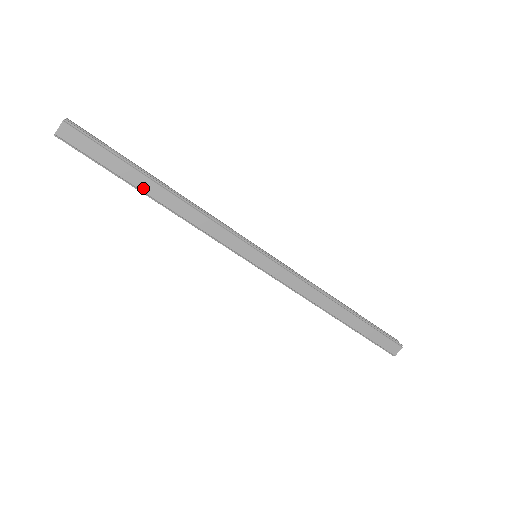
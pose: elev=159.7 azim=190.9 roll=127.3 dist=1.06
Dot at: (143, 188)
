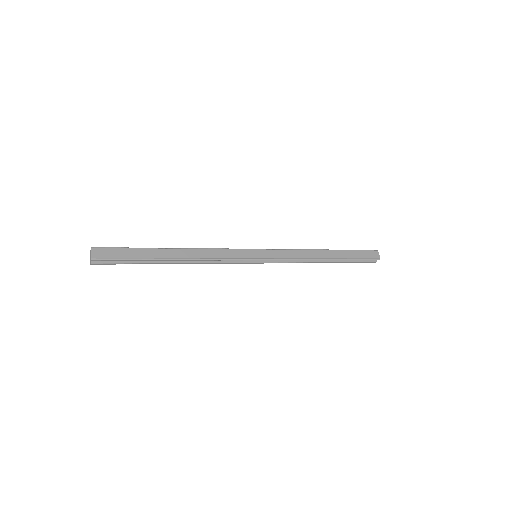
Dot at: (164, 256)
